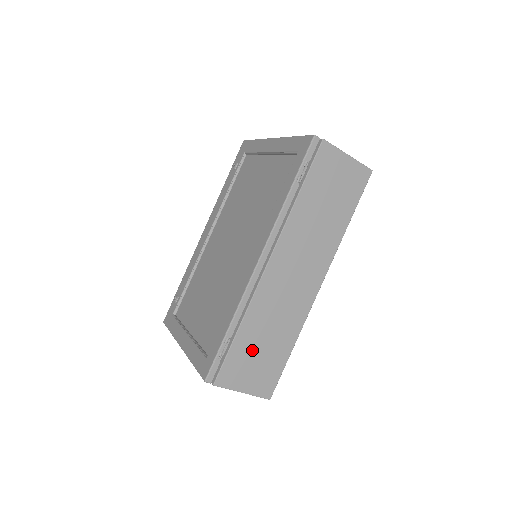
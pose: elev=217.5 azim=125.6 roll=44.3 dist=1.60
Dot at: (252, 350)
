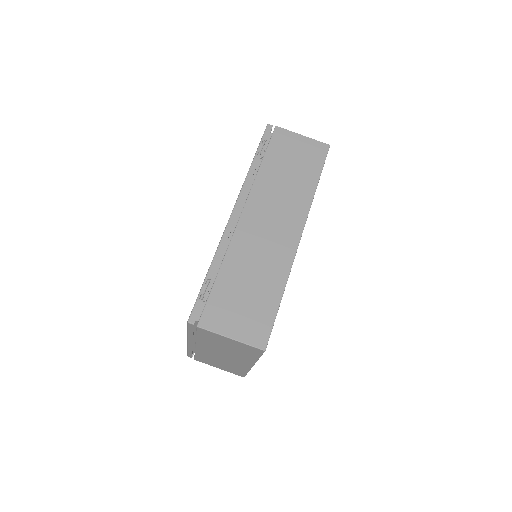
Dot at: (236, 293)
